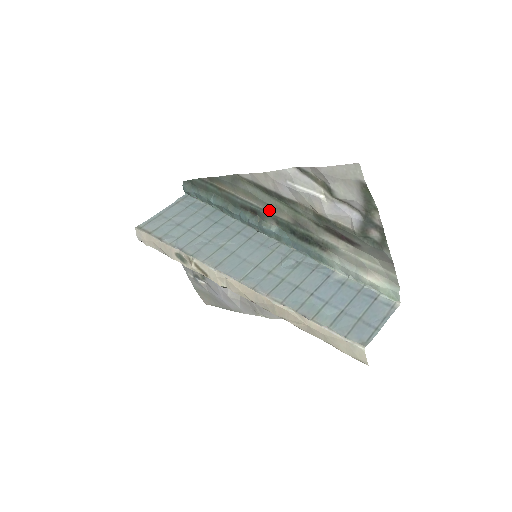
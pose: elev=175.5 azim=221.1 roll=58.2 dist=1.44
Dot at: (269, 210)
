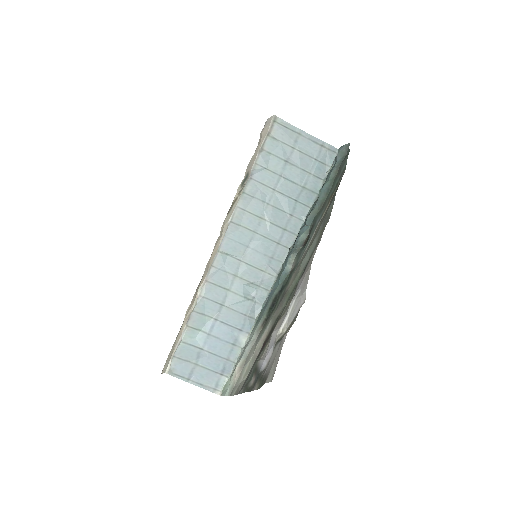
Dot at: (300, 262)
